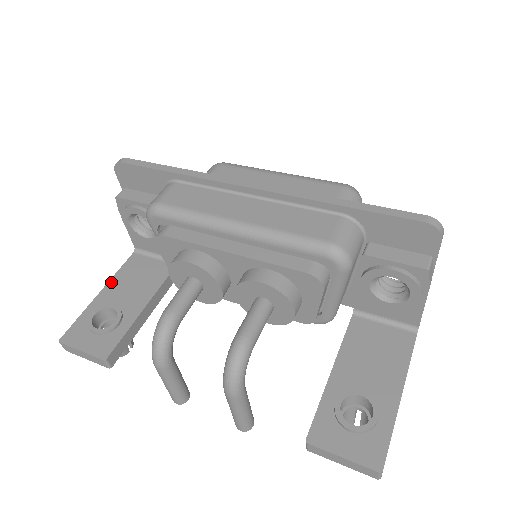
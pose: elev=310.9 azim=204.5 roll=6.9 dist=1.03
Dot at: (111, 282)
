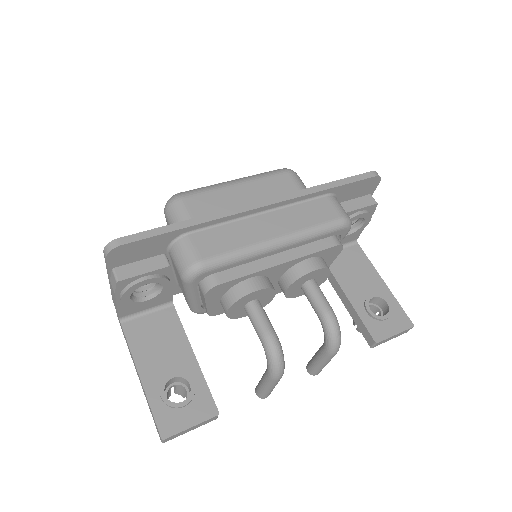
Dot at: (138, 361)
